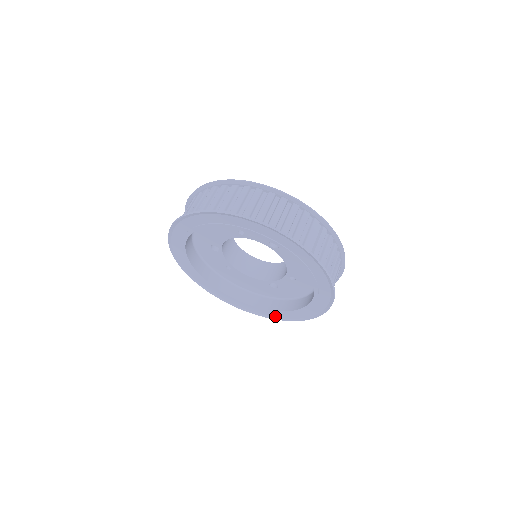
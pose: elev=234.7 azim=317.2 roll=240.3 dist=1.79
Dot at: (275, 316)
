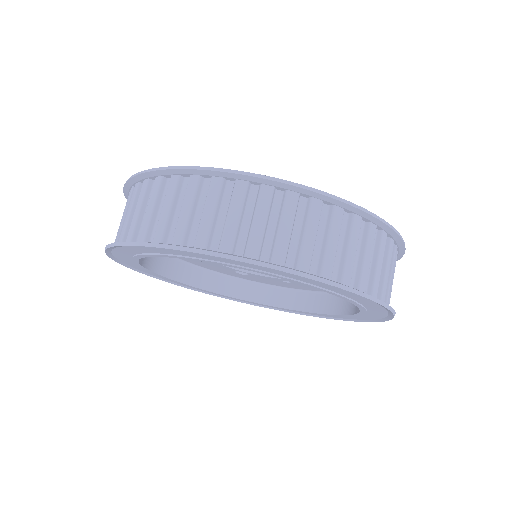
Dot at: (213, 293)
